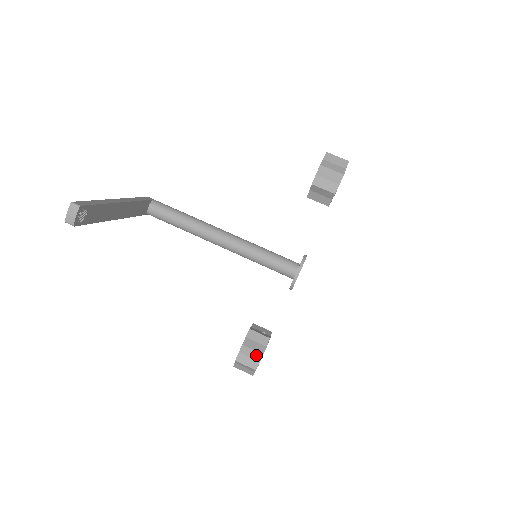
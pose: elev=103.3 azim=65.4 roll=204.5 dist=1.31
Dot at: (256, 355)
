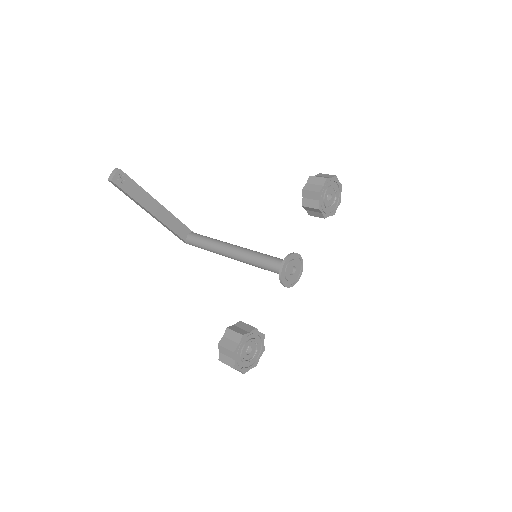
Dot at: (237, 337)
